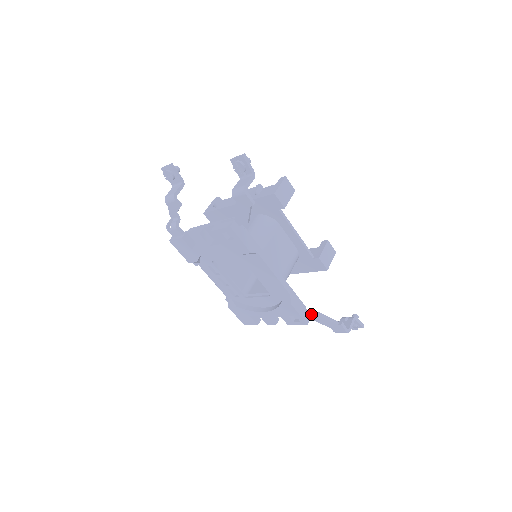
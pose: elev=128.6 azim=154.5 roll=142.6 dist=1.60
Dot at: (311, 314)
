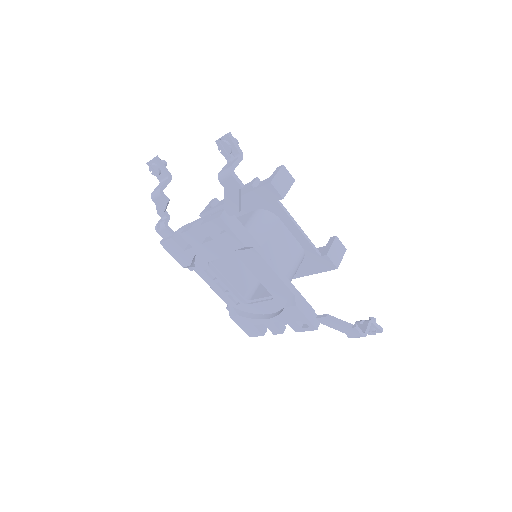
Dot at: (320, 317)
